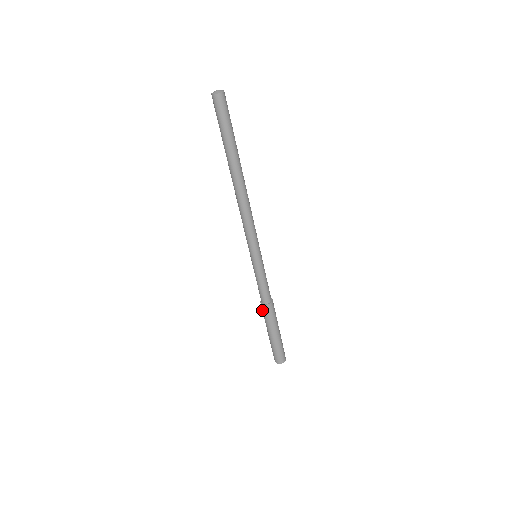
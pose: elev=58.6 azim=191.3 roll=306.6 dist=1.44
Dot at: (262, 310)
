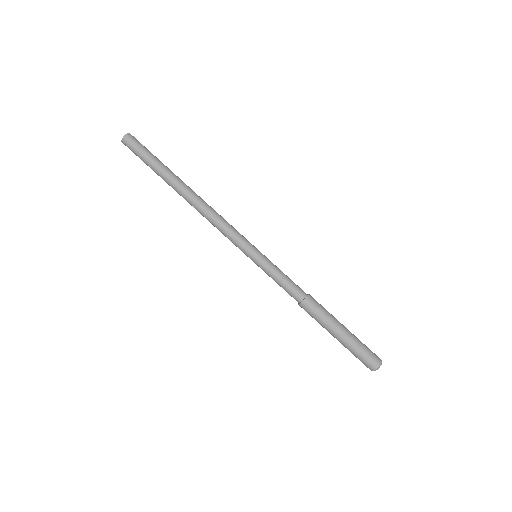
Dot at: (310, 310)
